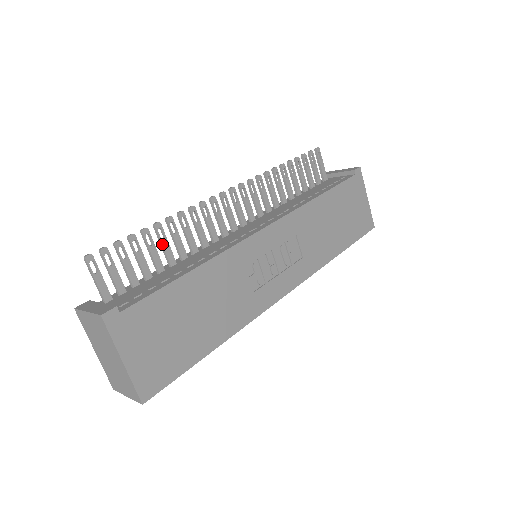
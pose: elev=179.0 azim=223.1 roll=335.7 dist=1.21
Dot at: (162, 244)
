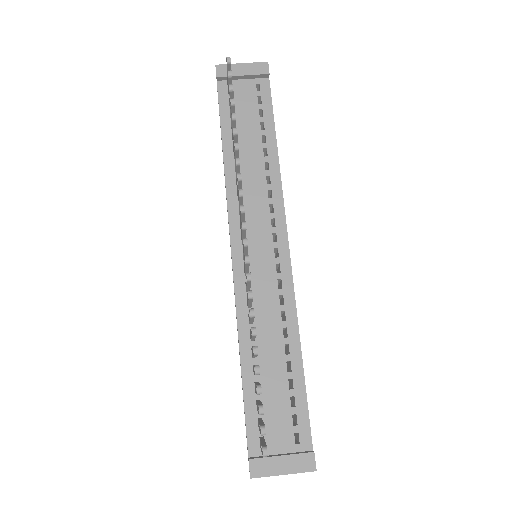
Dot at: occluded
